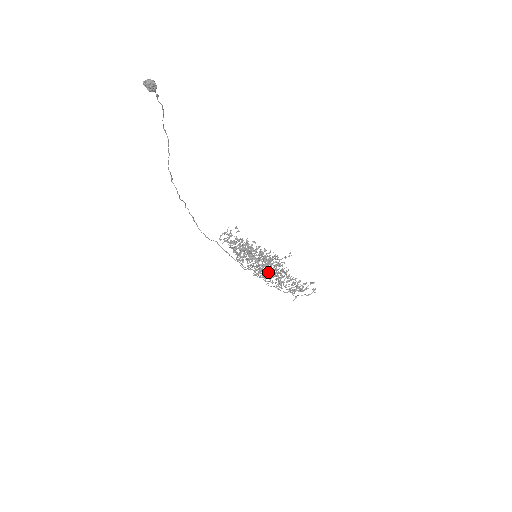
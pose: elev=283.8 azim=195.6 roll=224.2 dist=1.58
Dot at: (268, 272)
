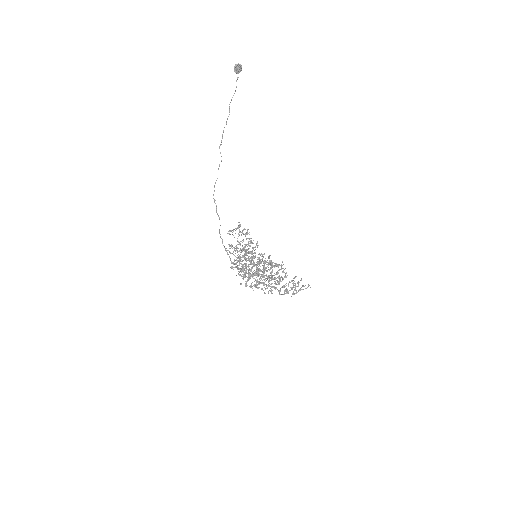
Dot at: occluded
